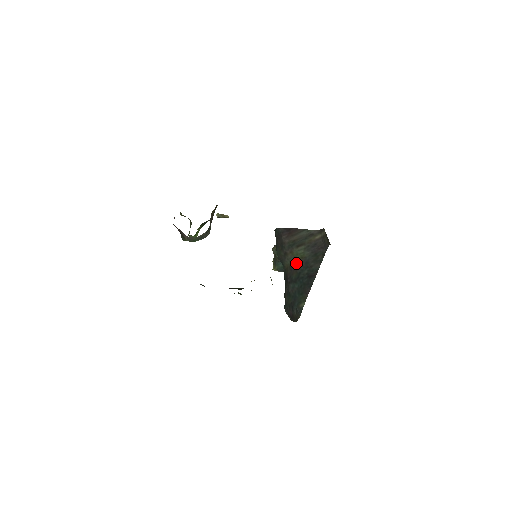
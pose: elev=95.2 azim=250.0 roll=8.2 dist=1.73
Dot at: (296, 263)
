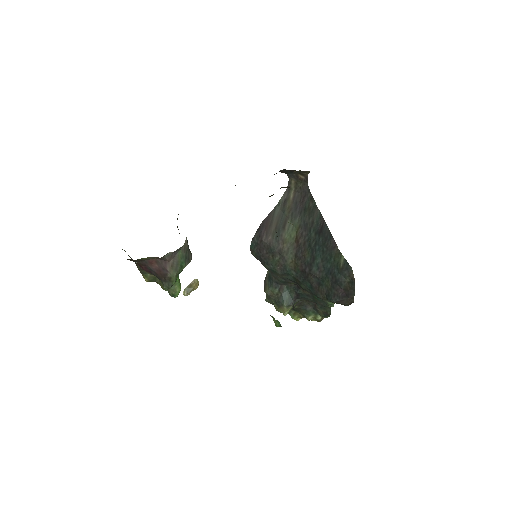
Dot at: (297, 244)
